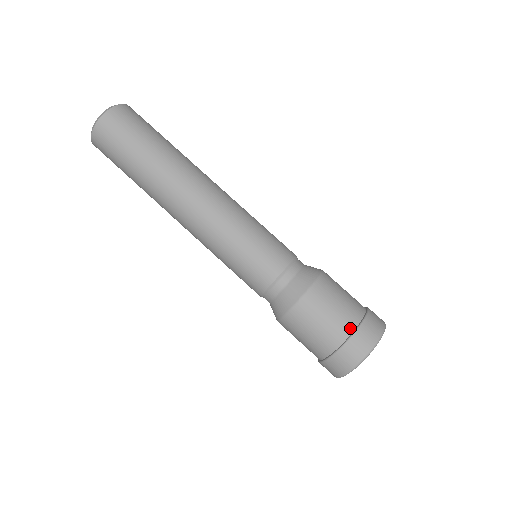
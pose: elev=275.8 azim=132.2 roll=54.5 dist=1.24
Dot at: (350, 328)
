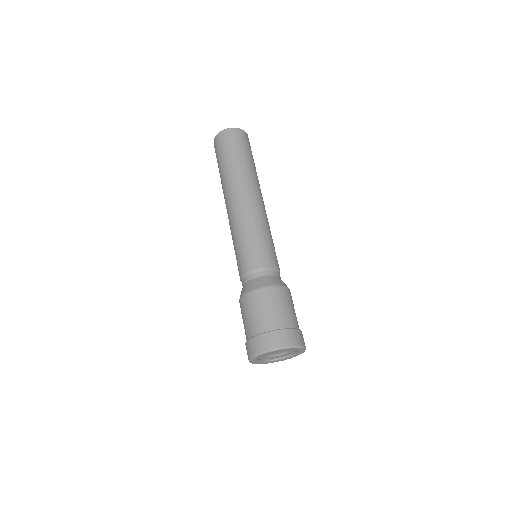
Dot at: (268, 328)
